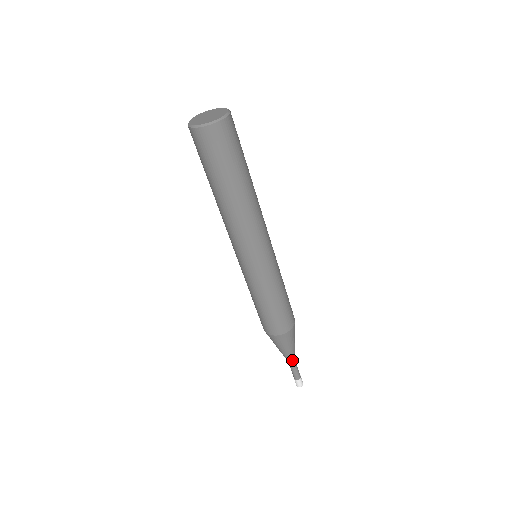
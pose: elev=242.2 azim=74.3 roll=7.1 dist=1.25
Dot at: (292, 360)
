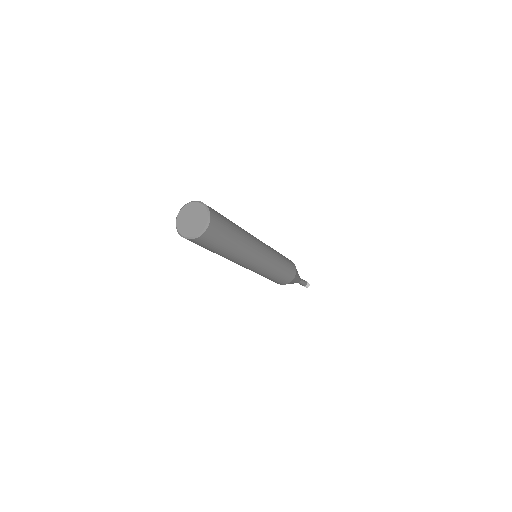
Dot at: (299, 281)
